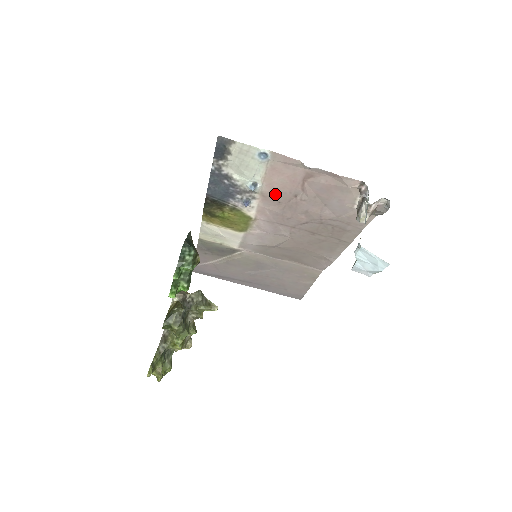
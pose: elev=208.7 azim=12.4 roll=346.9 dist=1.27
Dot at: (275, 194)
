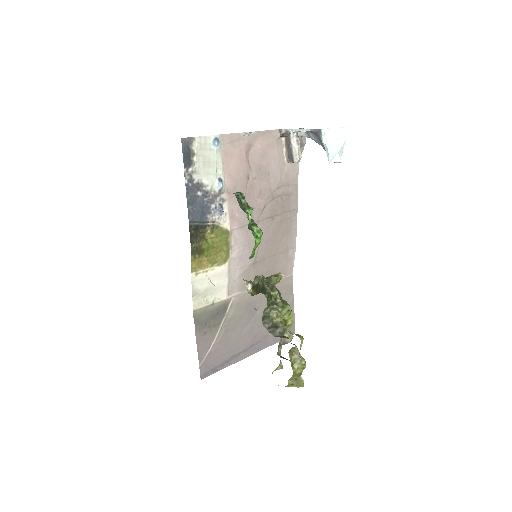
Dot at: (235, 185)
